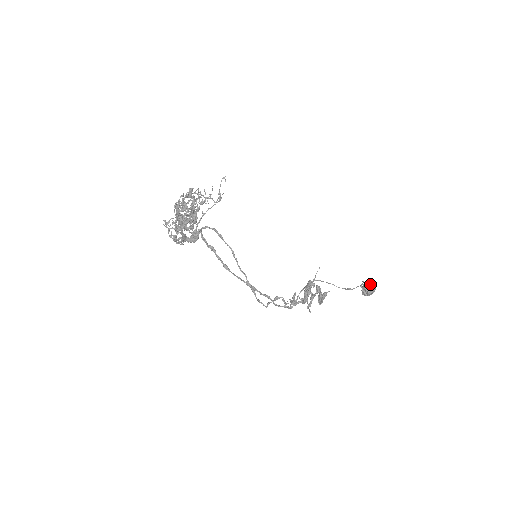
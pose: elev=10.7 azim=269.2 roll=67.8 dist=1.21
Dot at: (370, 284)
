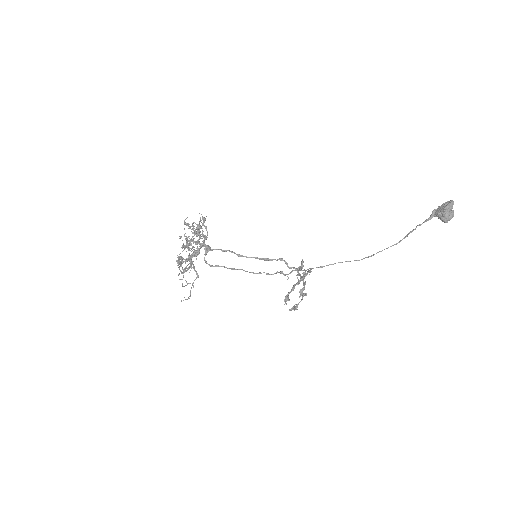
Dot at: (440, 218)
